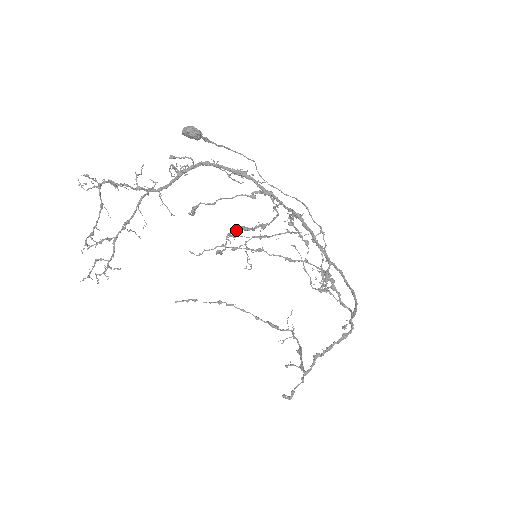
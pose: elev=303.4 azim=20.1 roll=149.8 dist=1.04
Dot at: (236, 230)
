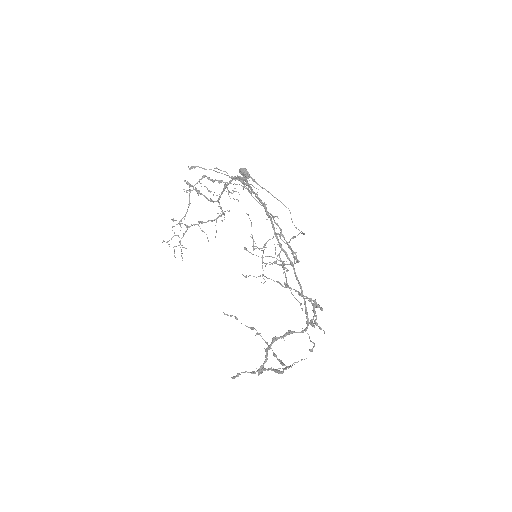
Dot at: (203, 177)
